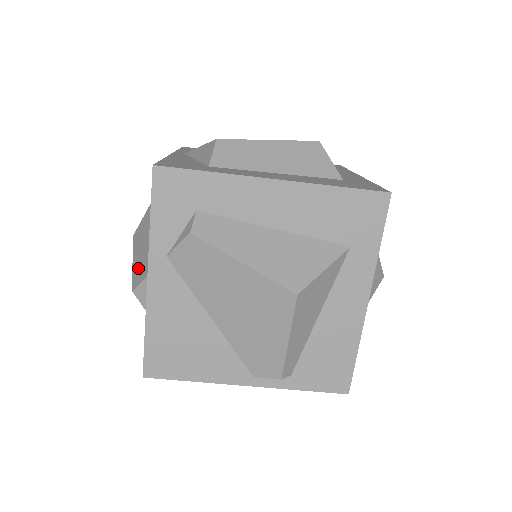
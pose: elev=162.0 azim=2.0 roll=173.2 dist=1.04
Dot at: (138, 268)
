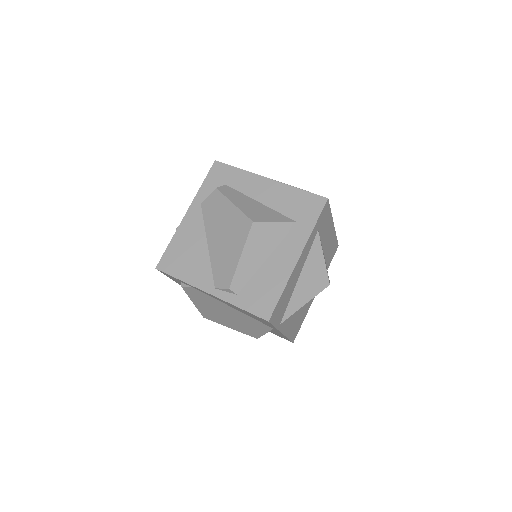
Dot at: occluded
